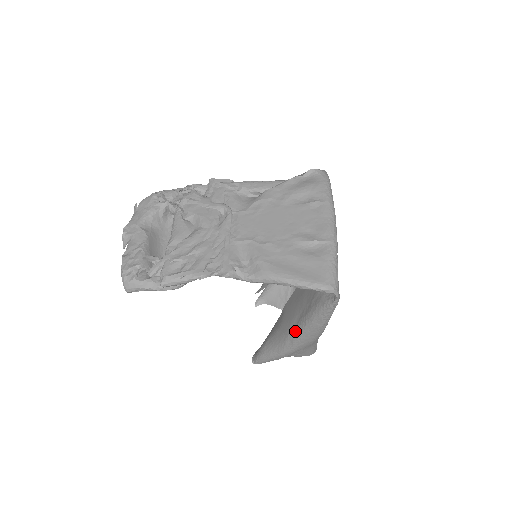
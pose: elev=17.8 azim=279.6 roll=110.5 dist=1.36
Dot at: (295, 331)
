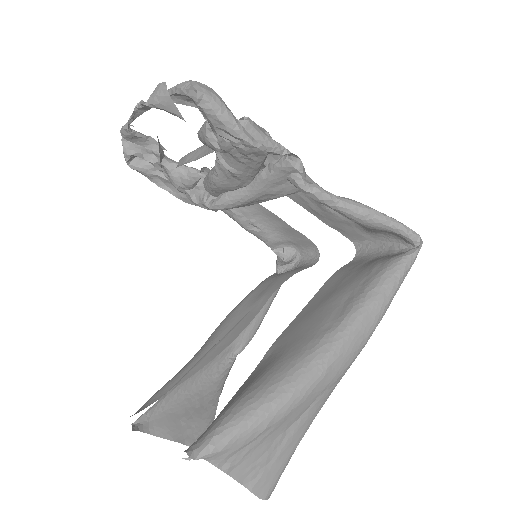
Dot at: (340, 323)
